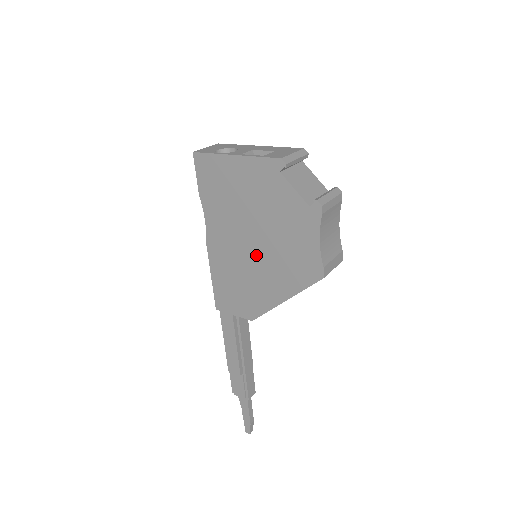
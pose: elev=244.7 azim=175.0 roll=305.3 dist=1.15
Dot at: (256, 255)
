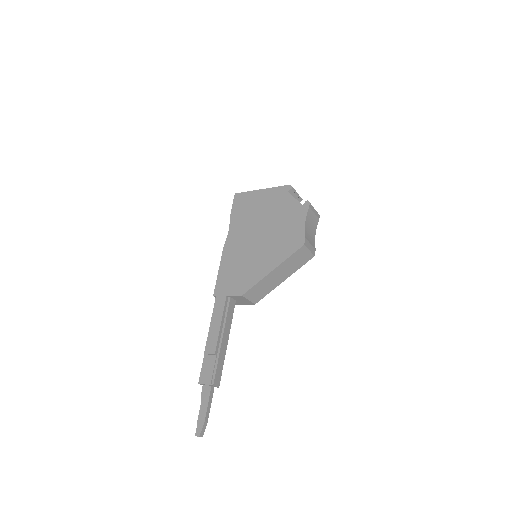
Dot at: (259, 243)
